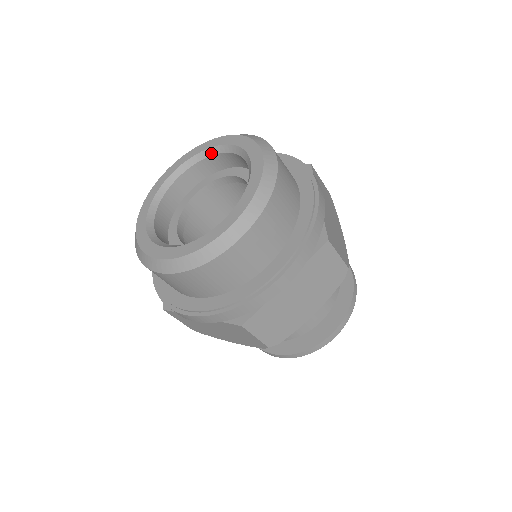
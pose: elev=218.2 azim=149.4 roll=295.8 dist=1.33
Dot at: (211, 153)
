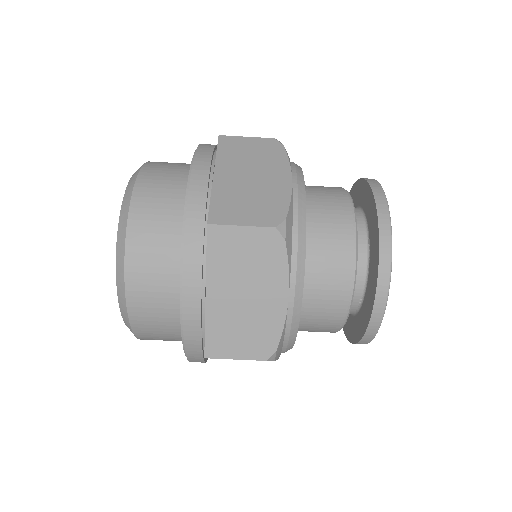
Dot at: occluded
